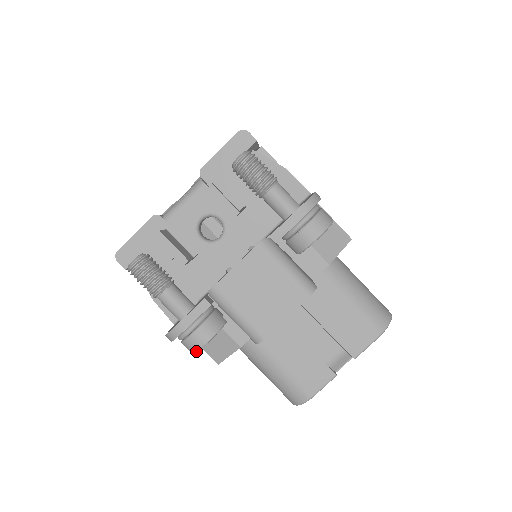
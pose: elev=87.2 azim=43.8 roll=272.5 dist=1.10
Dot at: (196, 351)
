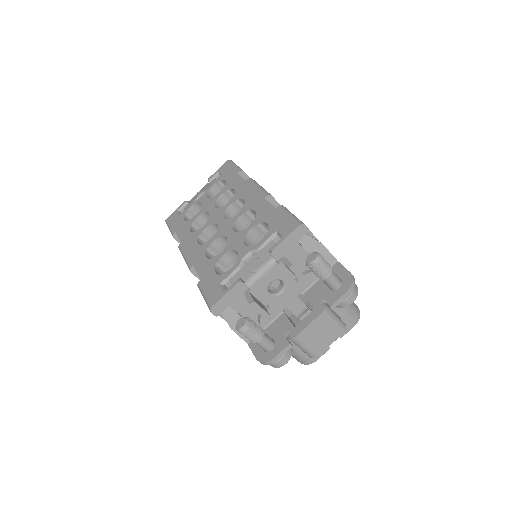
Dot at: occluded
